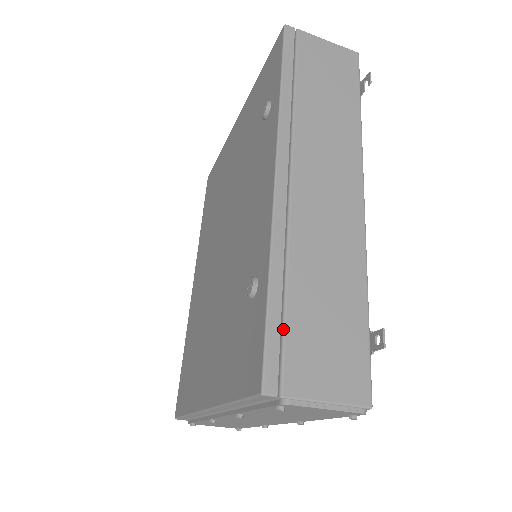
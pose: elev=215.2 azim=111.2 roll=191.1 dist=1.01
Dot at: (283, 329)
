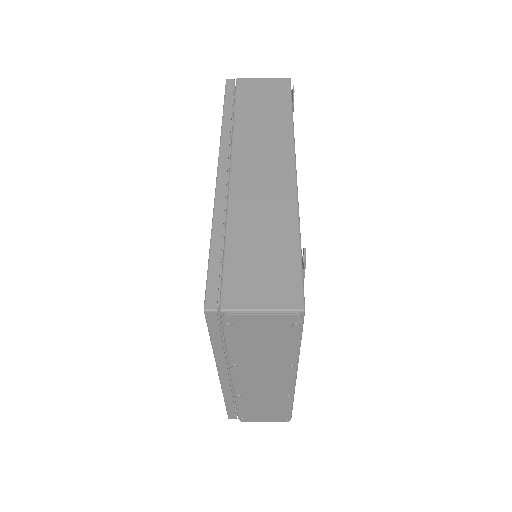
Dot at: (222, 266)
